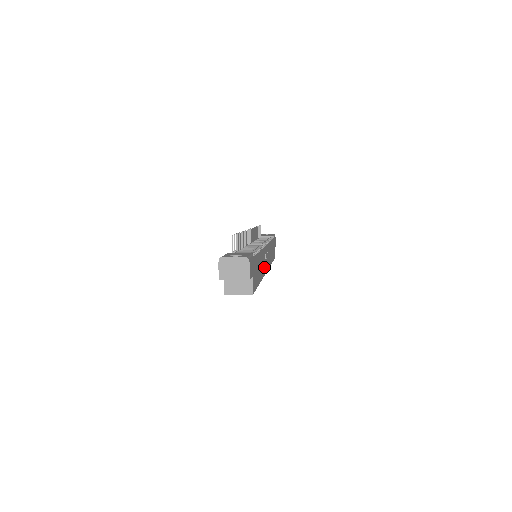
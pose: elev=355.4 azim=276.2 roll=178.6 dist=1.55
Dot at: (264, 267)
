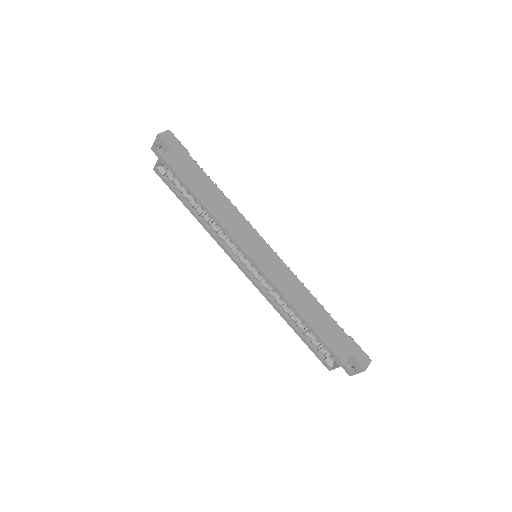
Dot at: (237, 232)
